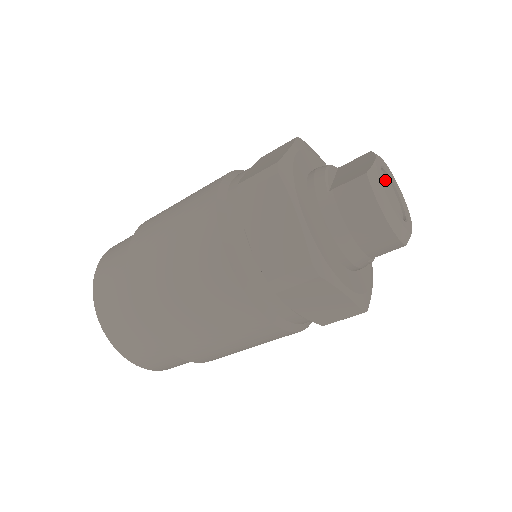
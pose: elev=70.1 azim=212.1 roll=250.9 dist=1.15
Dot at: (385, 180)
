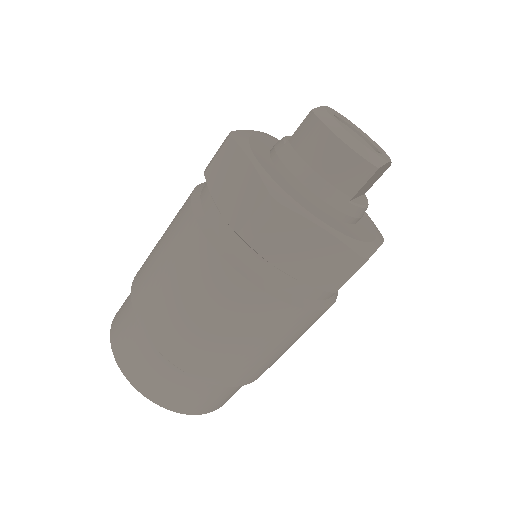
Dot at: (352, 133)
